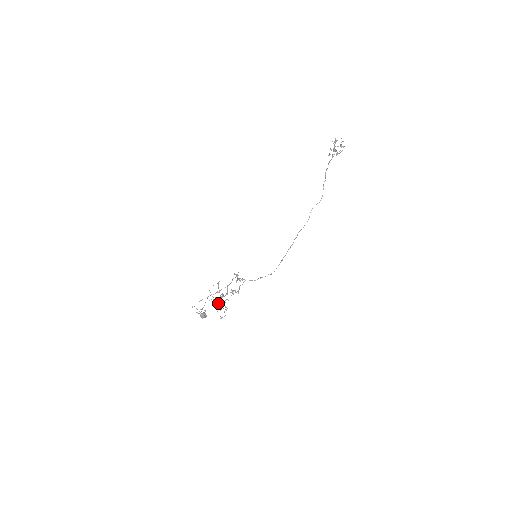
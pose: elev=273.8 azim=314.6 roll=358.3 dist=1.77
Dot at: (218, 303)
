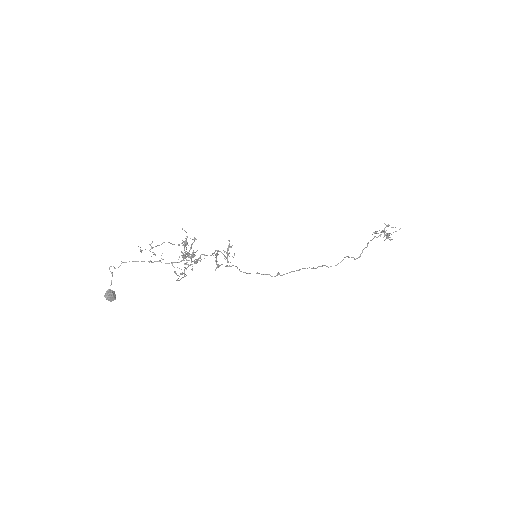
Dot at: (185, 253)
